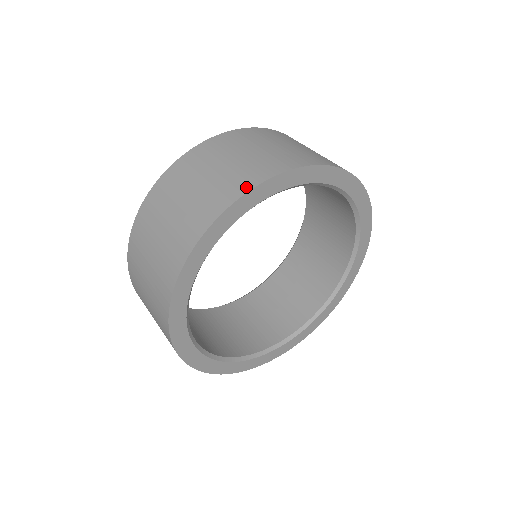
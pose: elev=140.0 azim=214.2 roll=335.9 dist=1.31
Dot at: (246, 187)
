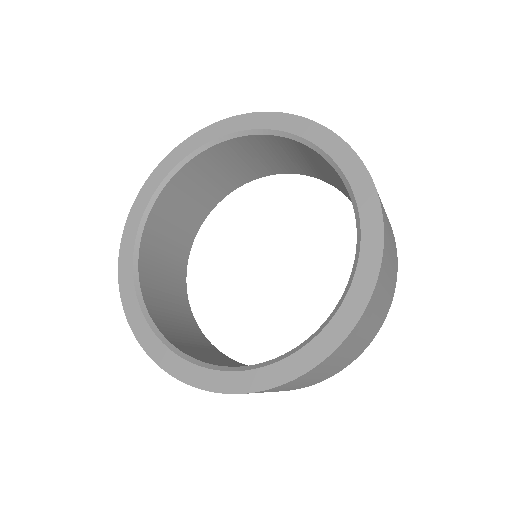
Dot at: occluded
